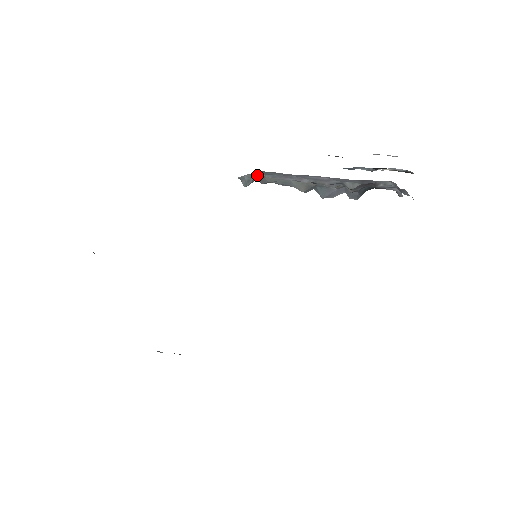
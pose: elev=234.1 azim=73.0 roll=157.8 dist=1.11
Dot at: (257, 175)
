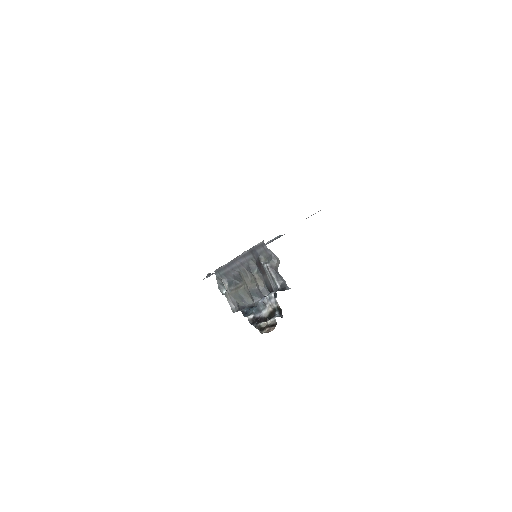
Dot at: (228, 299)
